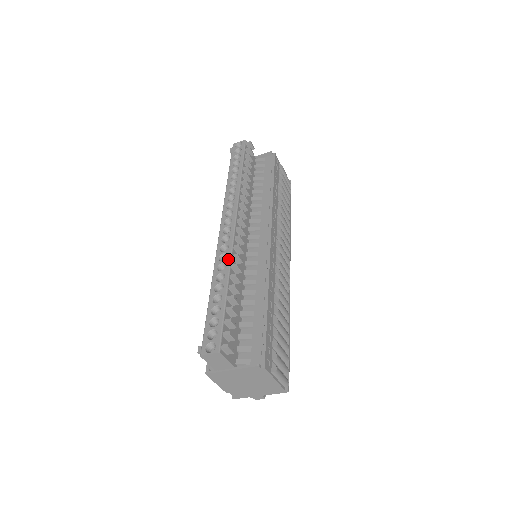
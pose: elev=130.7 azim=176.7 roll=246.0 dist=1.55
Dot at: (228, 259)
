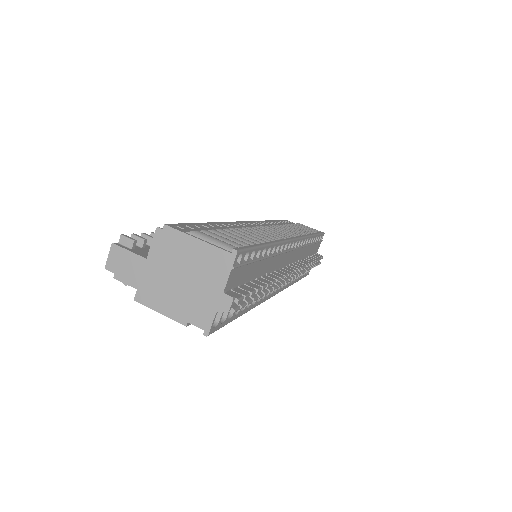
Dot at: occluded
